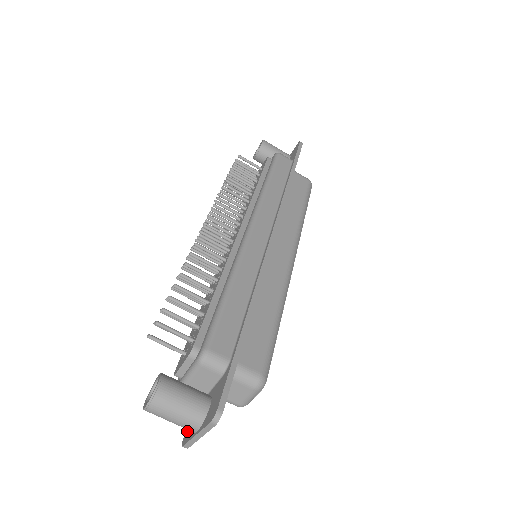
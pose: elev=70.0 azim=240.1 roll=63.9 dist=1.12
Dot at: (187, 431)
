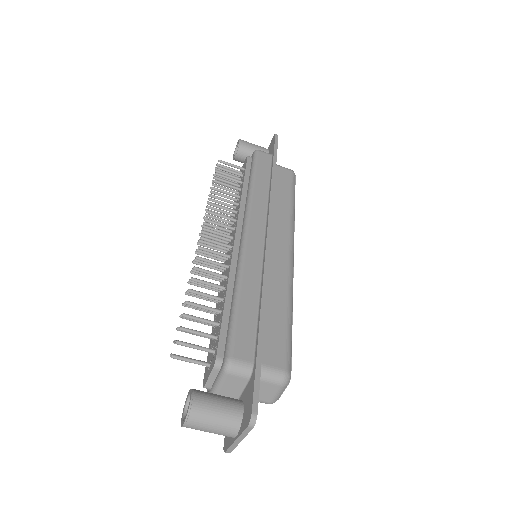
Dot at: (226, 437)
